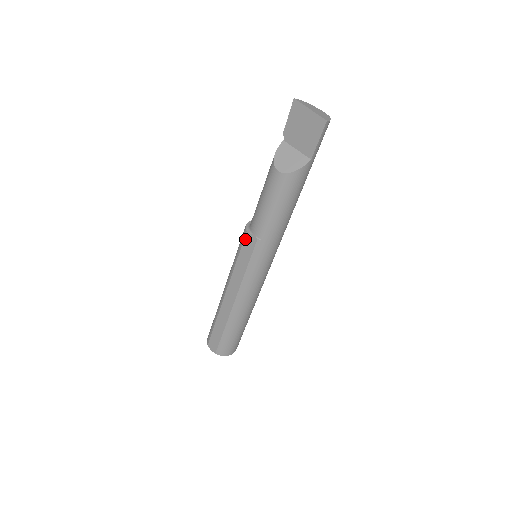
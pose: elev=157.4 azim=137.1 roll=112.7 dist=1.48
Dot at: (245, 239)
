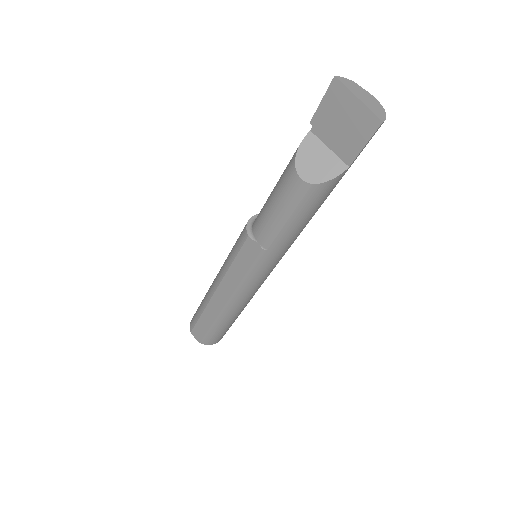
Dot at: (245, 244)
